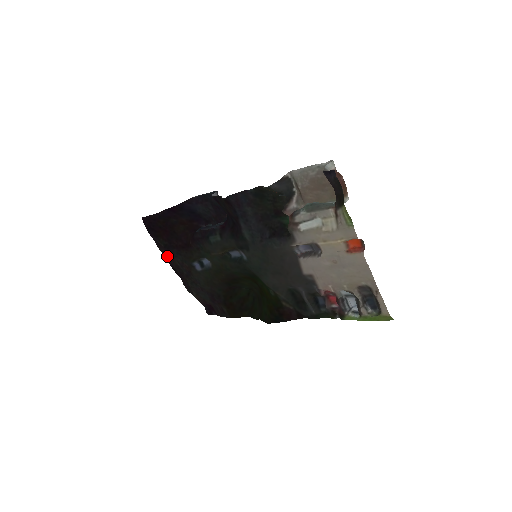
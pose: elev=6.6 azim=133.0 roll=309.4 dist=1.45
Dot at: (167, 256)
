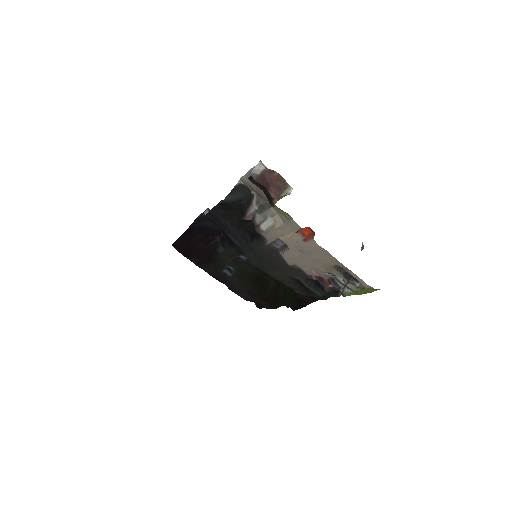
Dot at: (204, 270)
